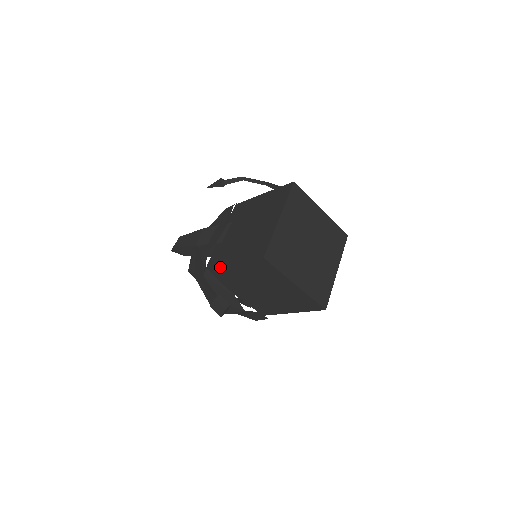
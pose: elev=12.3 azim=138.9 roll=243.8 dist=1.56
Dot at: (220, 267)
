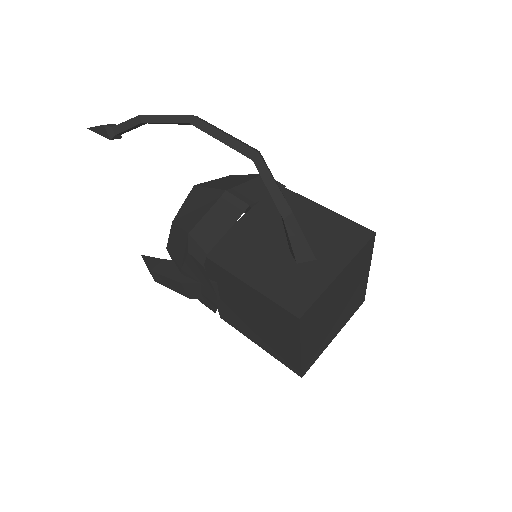
Dot at: occluded
